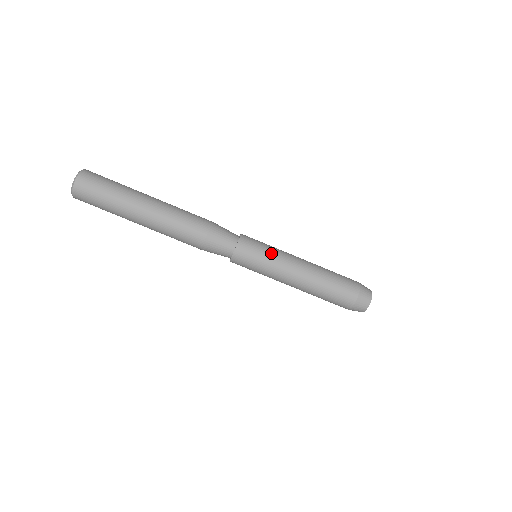
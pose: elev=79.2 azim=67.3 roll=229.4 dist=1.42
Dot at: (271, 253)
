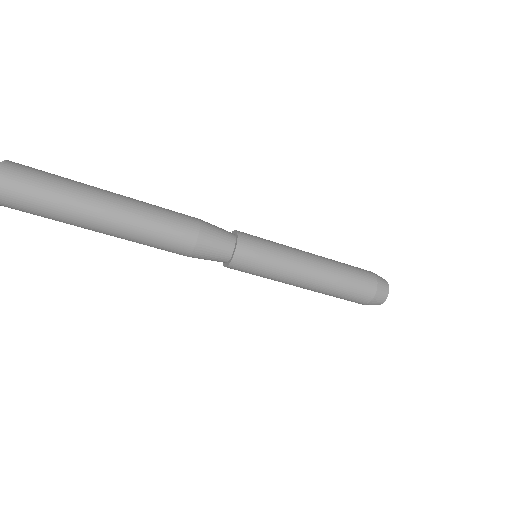
Dot at: (277, 246)
